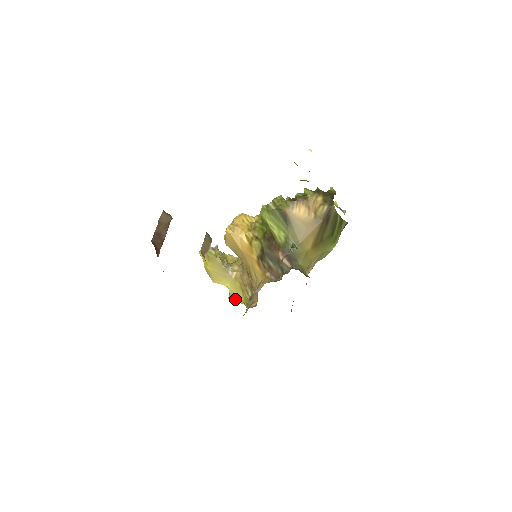
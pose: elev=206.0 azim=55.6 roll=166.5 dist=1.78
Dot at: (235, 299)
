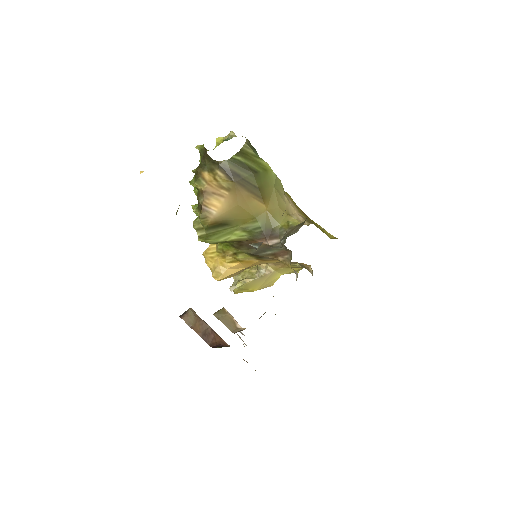
Dot at: occluded
